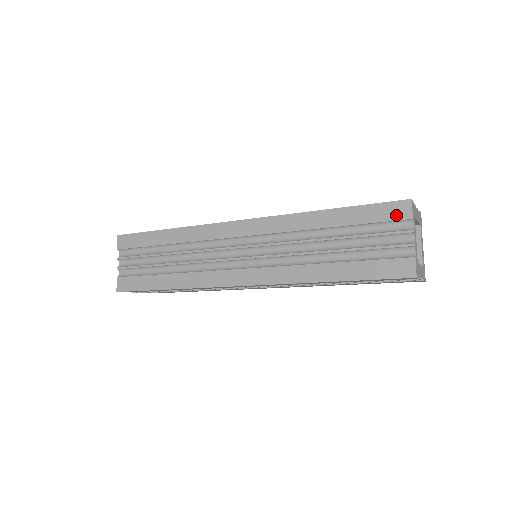
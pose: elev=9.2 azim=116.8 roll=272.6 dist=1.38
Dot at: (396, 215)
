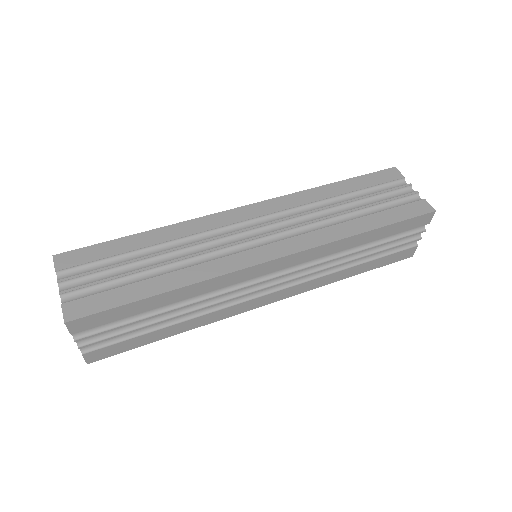
Dot at: (420, 224)
